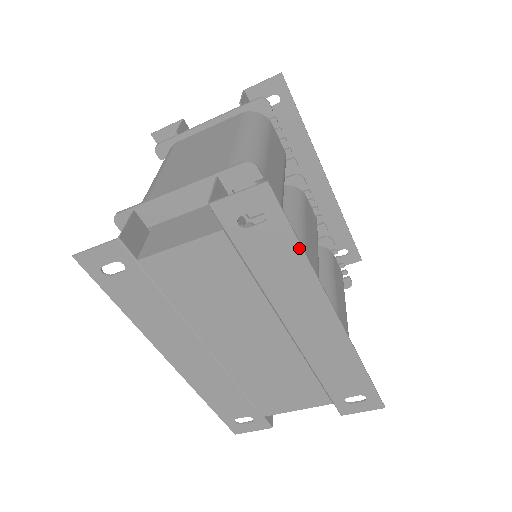
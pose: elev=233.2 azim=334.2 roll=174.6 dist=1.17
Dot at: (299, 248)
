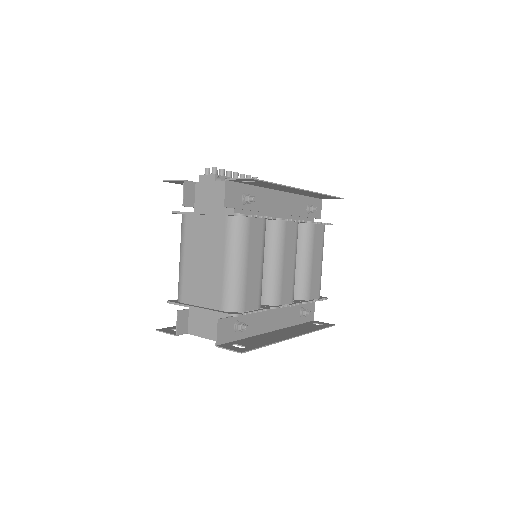
Dot at: occluded
